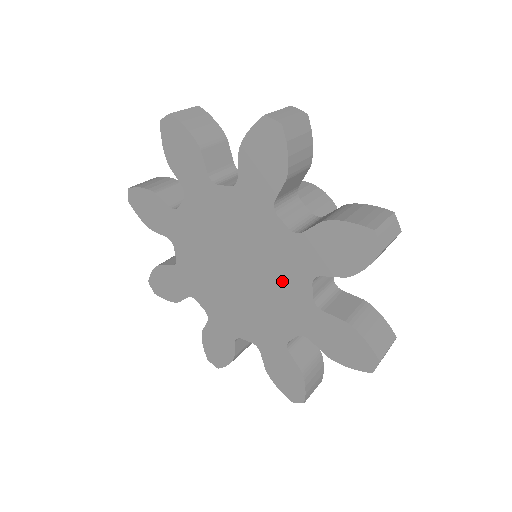
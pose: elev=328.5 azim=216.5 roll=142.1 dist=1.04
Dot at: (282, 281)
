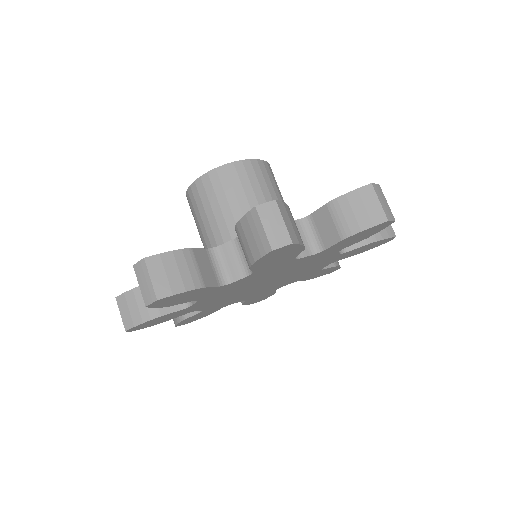
Dot at: (306, 272)
